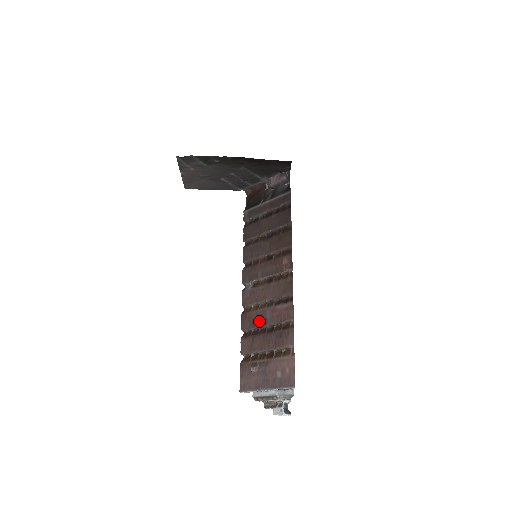
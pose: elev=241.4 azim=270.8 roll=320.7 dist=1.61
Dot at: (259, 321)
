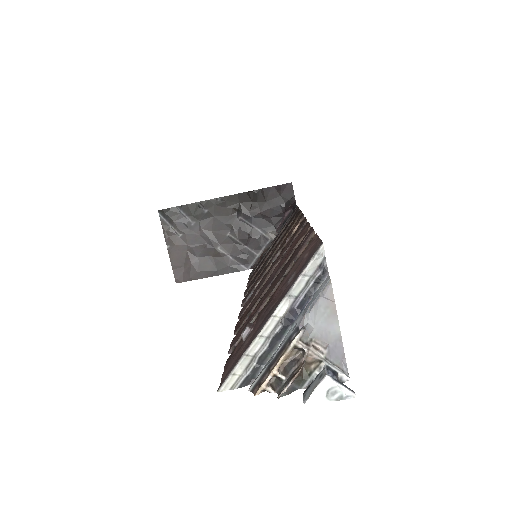
Dot at: (260, 293)
